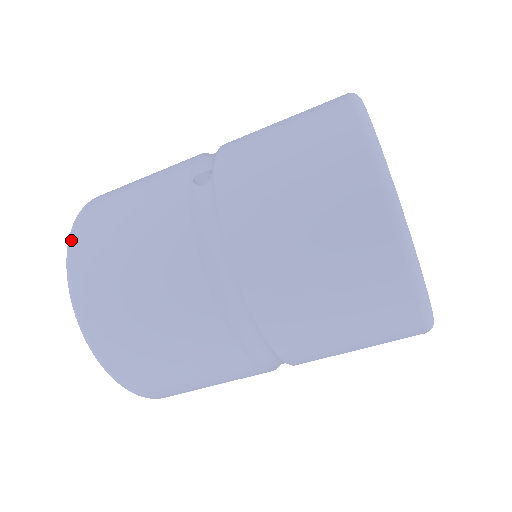
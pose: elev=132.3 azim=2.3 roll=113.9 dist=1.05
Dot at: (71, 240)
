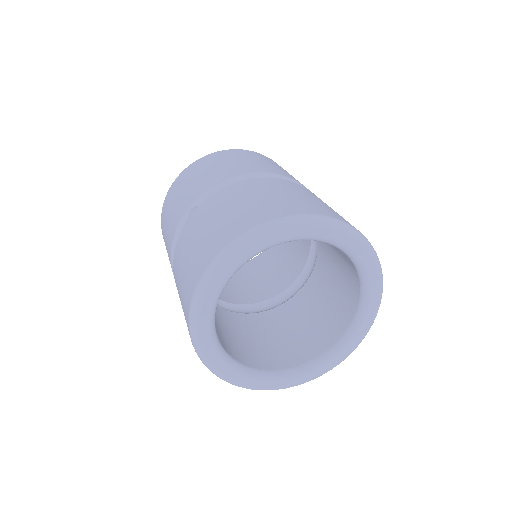
Dot at: (169, 189)
